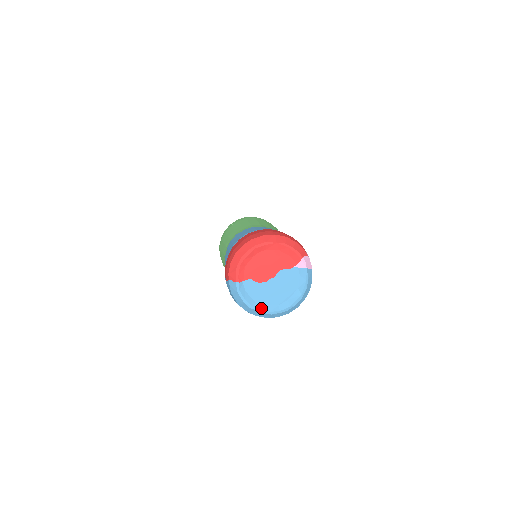
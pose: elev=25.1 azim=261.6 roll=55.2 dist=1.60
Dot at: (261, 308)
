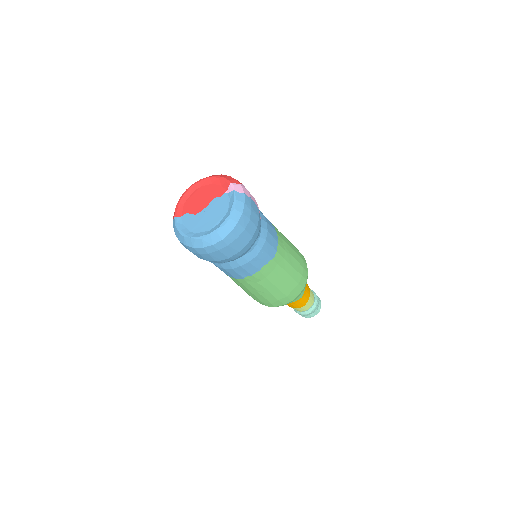
Dot at: (194, 235)
